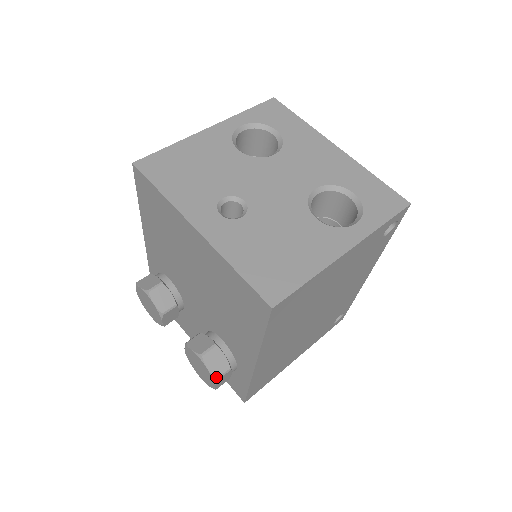
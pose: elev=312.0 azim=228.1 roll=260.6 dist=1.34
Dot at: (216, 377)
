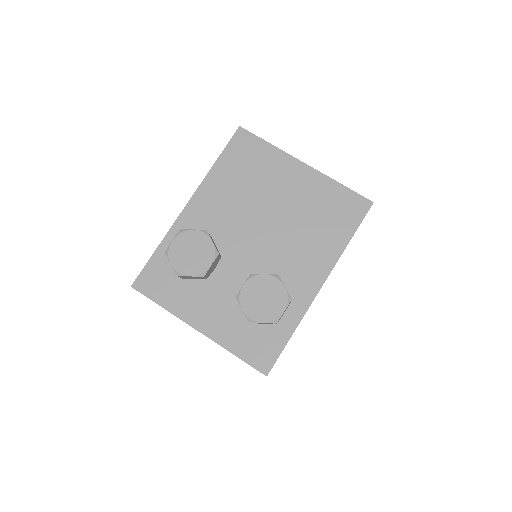
Dot at: (290, 297)
